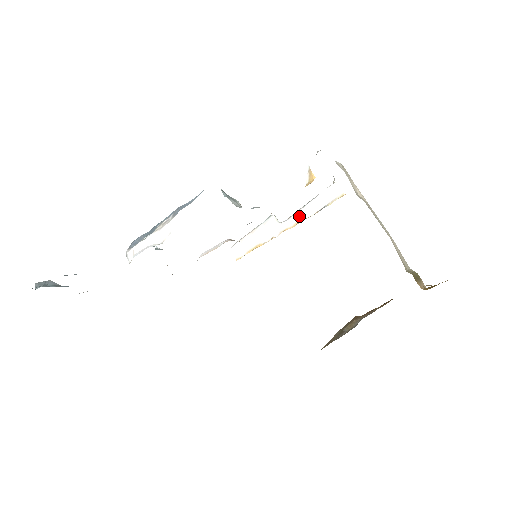
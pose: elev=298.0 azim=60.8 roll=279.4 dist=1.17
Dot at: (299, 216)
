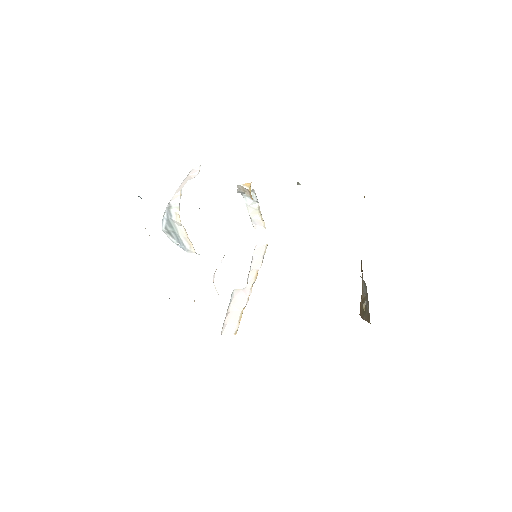
Dot at: (253, 273)
